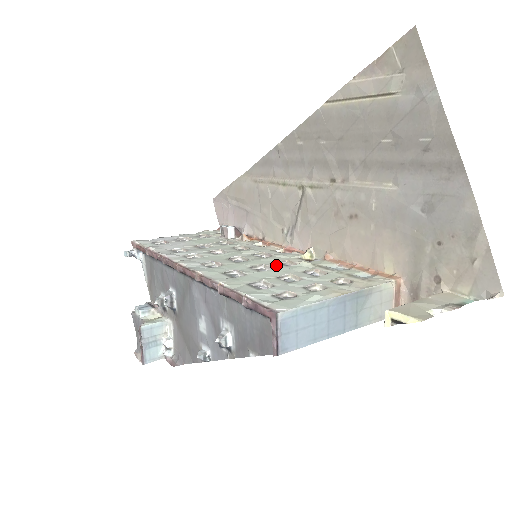
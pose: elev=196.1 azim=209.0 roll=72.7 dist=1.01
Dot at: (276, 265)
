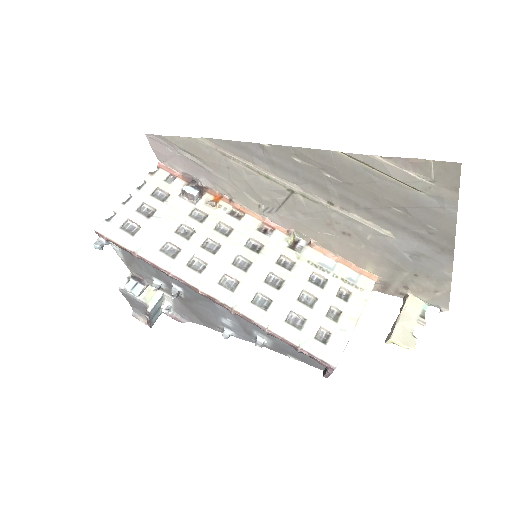
Dot at: (281, 271)
